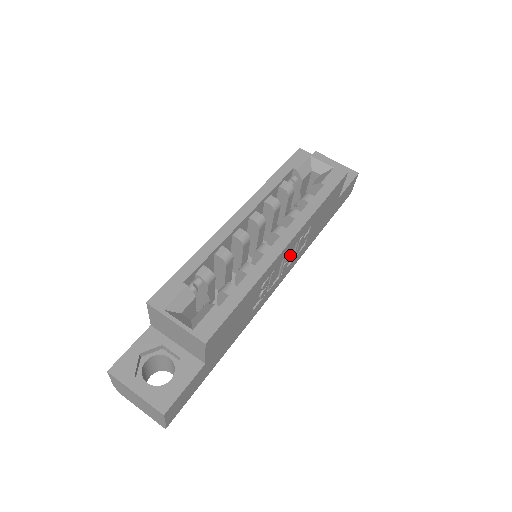
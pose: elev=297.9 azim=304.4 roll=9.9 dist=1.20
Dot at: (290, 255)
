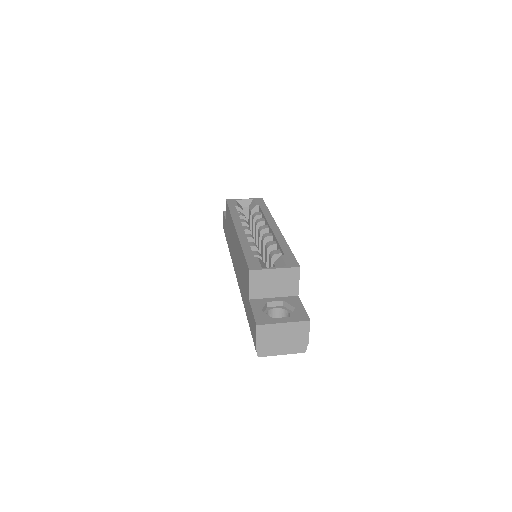
Dot at: occluded
